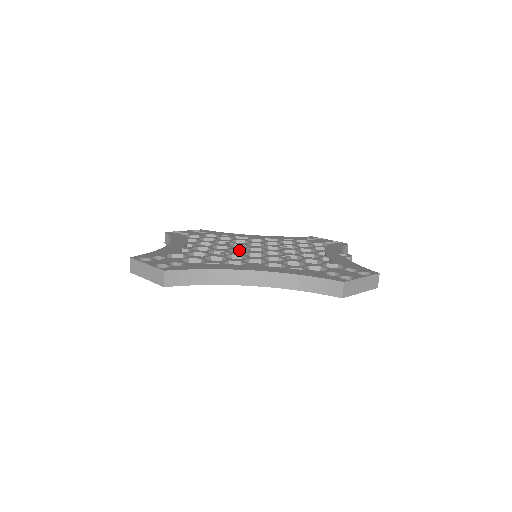
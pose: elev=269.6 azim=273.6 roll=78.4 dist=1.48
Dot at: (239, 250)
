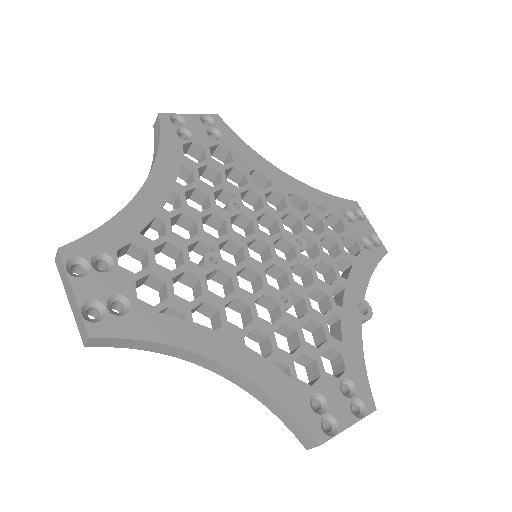
Dot at: (237, 244)
